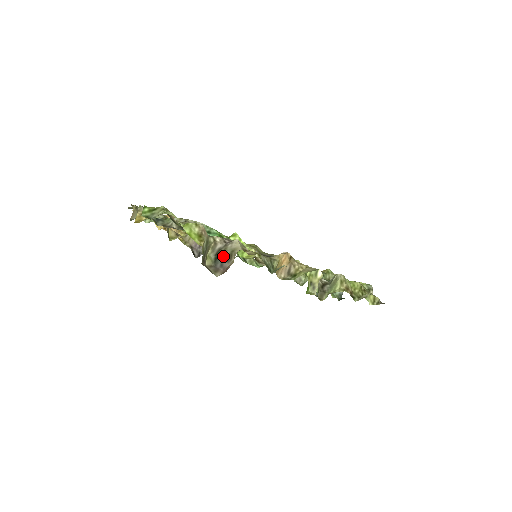
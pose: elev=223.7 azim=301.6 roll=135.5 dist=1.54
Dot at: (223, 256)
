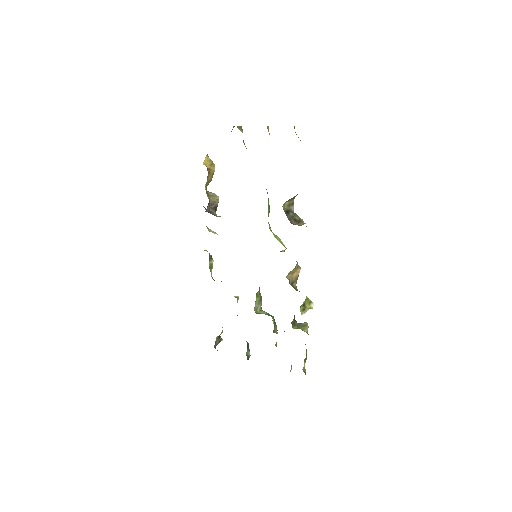
Dot at: (293, 216)
